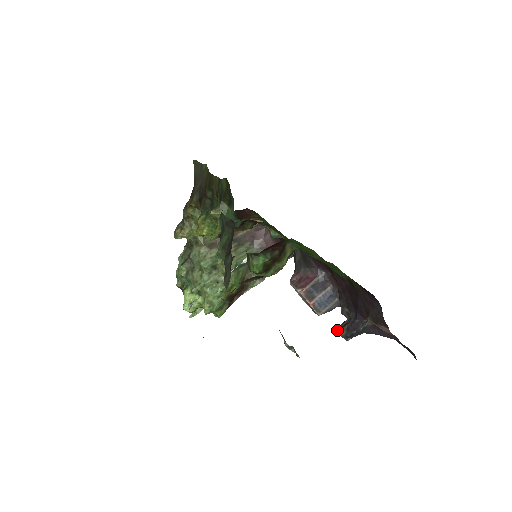
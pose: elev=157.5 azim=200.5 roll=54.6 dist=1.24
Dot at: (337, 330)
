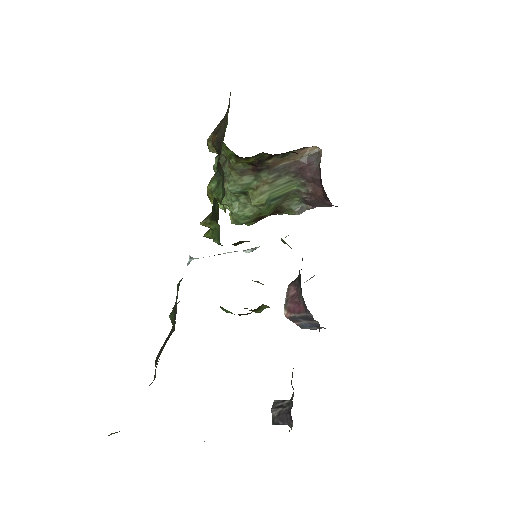
Dot at: (272, 406)
